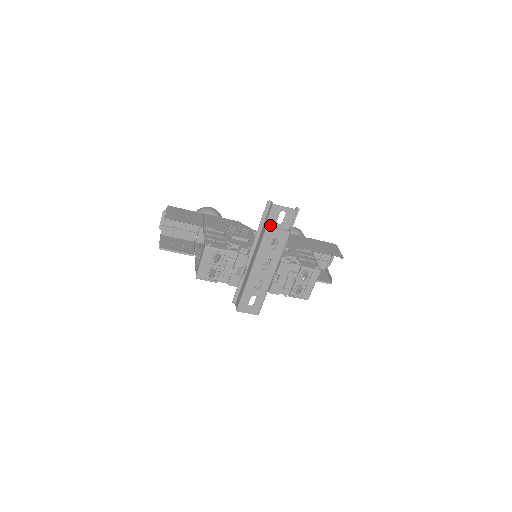
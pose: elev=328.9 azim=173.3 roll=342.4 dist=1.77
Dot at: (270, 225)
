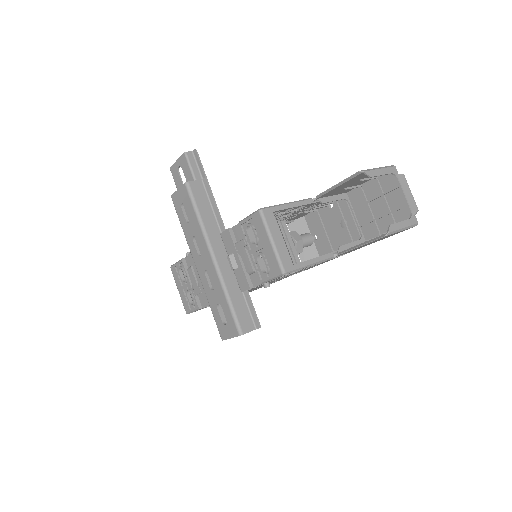
Dot at: occluded
